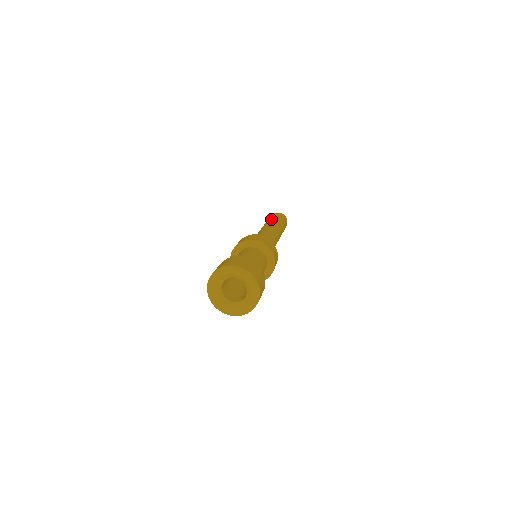
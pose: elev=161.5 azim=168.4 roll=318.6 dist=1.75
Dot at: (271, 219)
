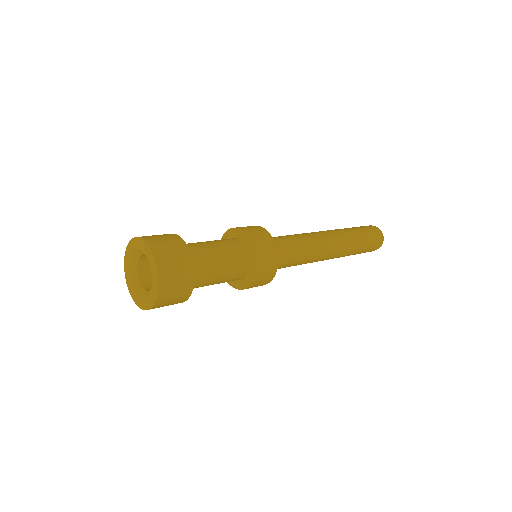
Dot at: occluded
